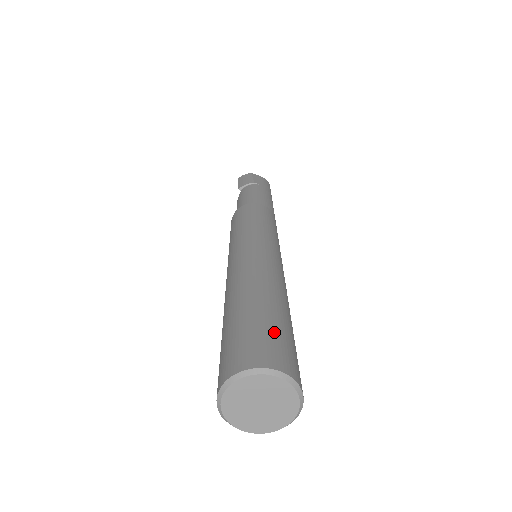
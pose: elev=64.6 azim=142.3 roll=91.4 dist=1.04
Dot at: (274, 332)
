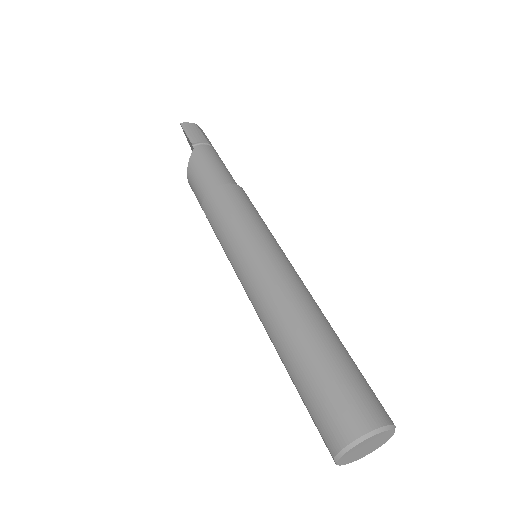
Dot at: (366, 381)
